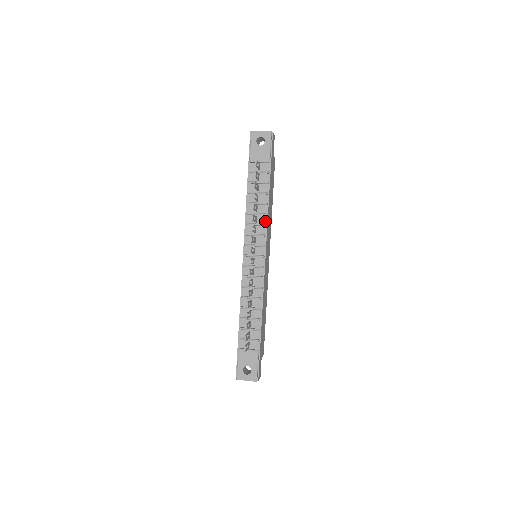
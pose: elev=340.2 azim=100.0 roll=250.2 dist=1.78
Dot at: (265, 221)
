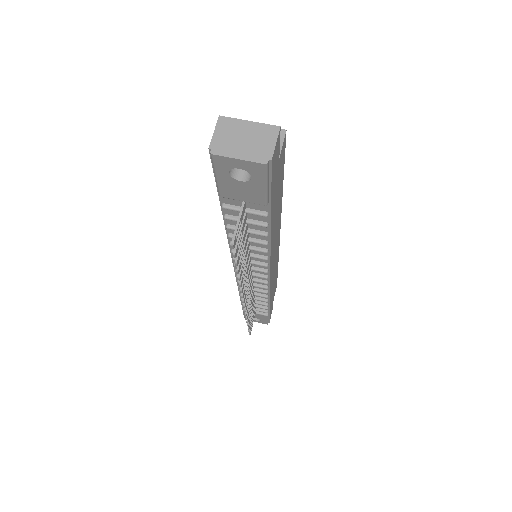
Dot at: (266, 254)
